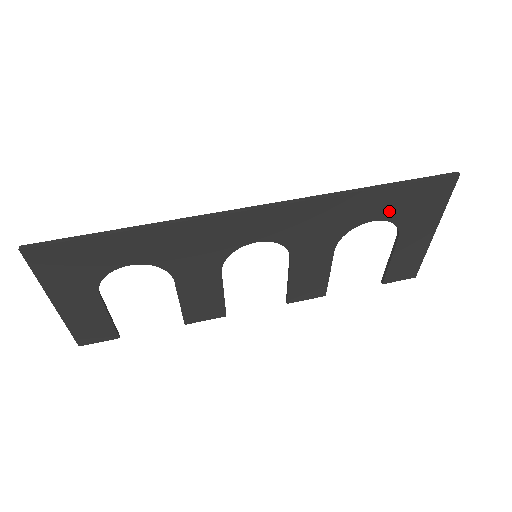
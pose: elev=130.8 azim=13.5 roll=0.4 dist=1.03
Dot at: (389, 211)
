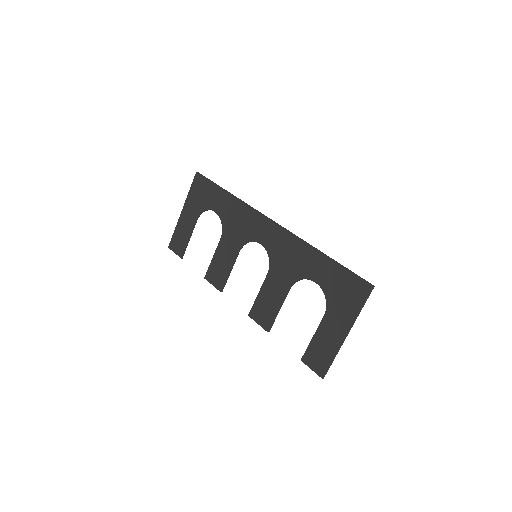
Dot at: (326, 282)
